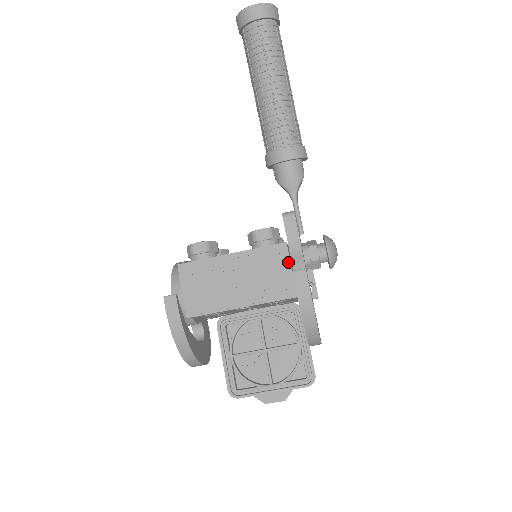
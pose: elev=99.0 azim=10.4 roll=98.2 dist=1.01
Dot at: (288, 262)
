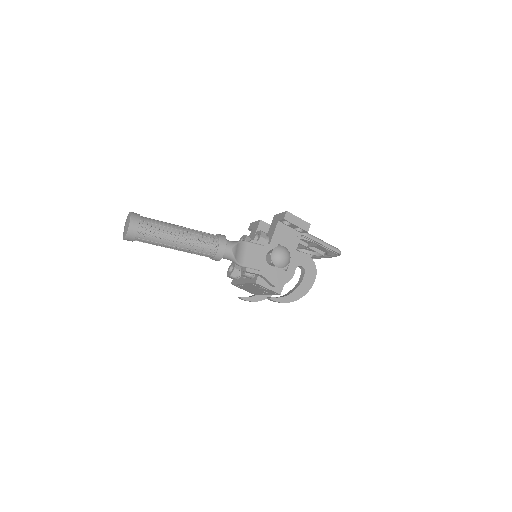
Dot at: (264, 287)
